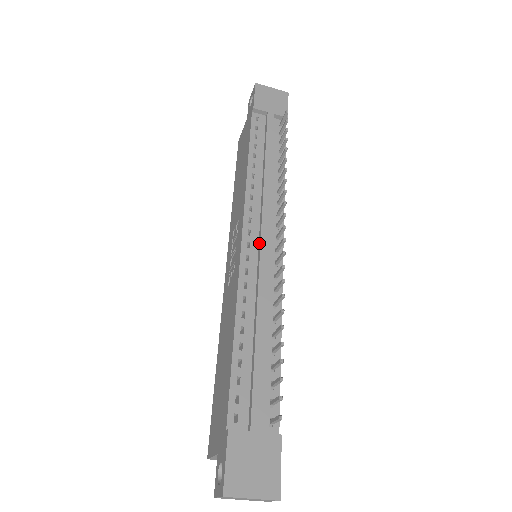
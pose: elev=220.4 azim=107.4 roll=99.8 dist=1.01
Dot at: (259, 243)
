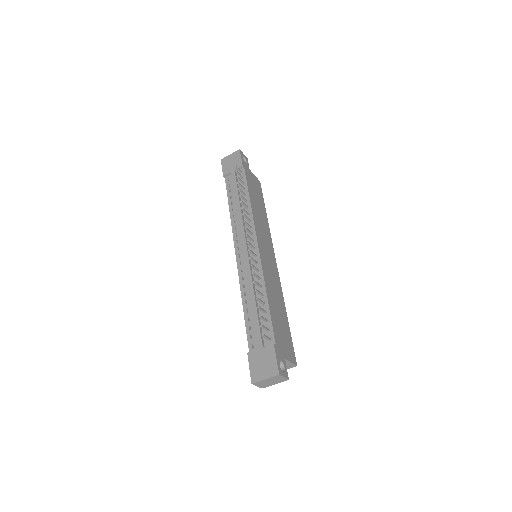
Dot at: (244, 251)
